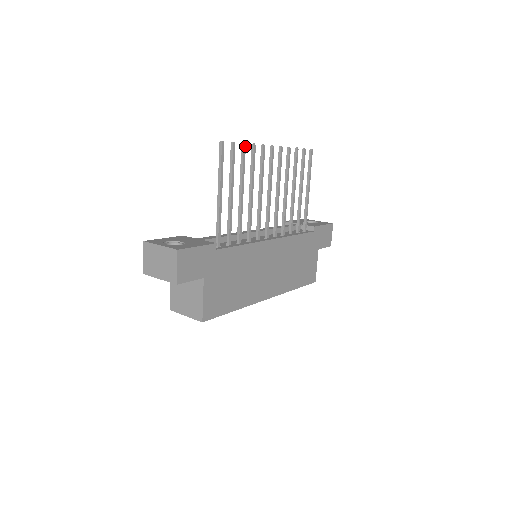
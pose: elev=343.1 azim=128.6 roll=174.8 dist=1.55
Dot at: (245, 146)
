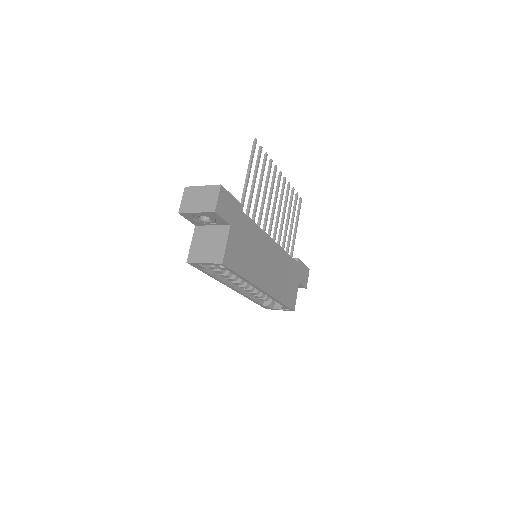
Dot at: (267, 155)
